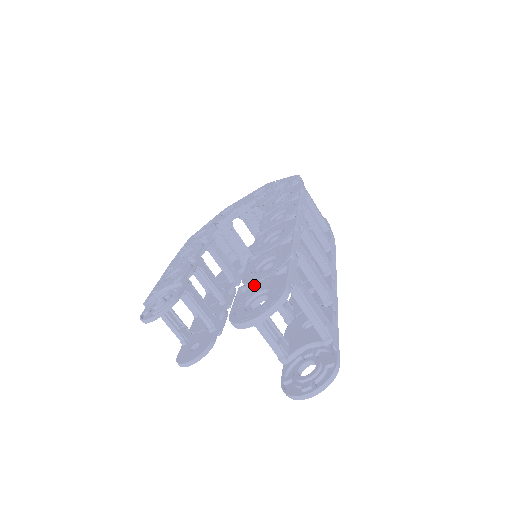
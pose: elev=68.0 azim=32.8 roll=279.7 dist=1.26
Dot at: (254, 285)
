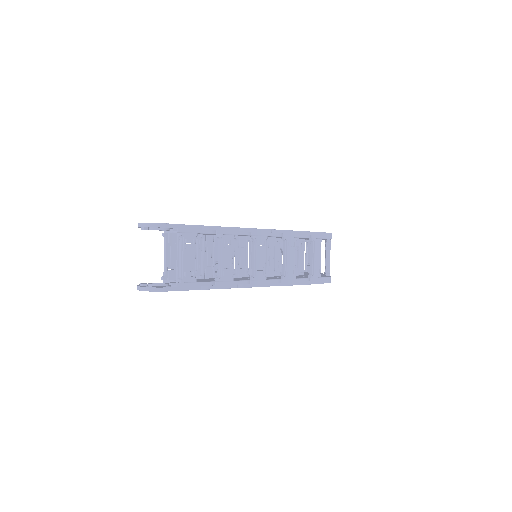
Dot at: occluded
